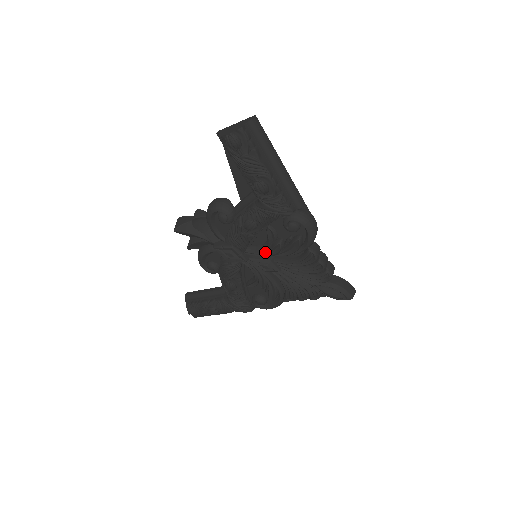
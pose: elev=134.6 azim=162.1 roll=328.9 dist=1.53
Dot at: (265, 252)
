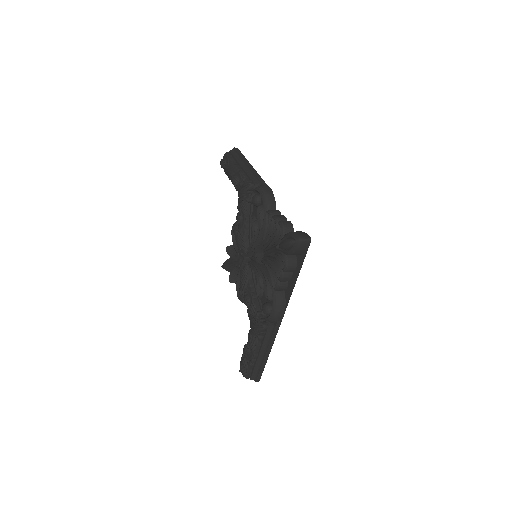
Dot at: (252, 240)
